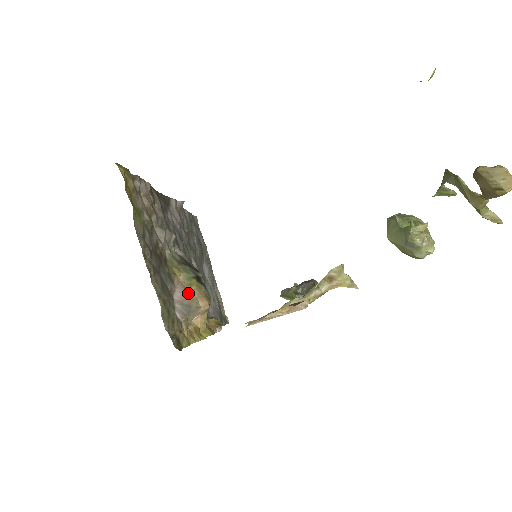
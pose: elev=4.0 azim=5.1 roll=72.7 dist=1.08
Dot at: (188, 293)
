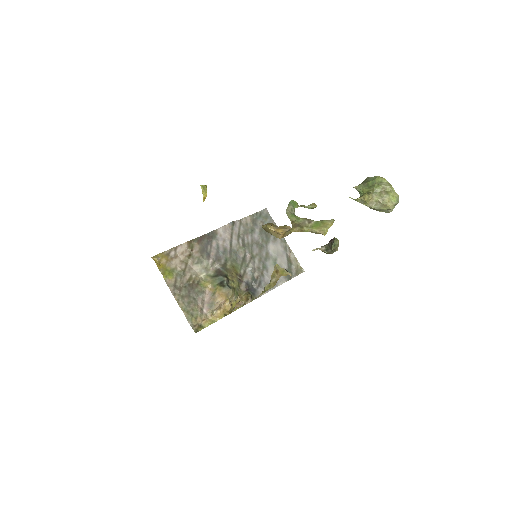
Dot at: (213, 296)
